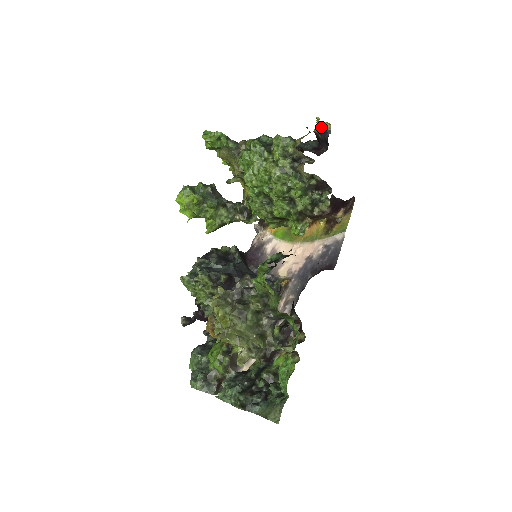
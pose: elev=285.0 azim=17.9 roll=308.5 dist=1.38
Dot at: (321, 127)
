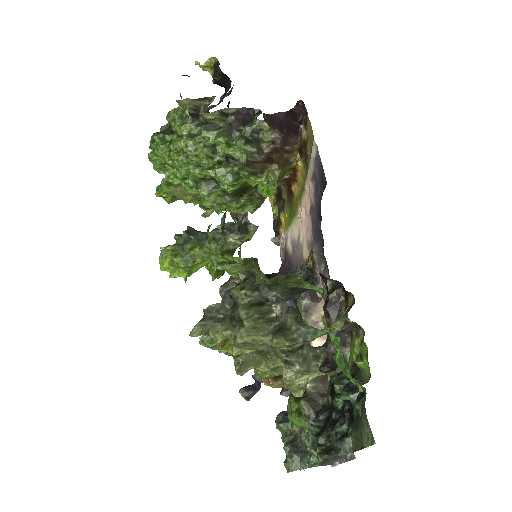
Dot at: (210, 70)
